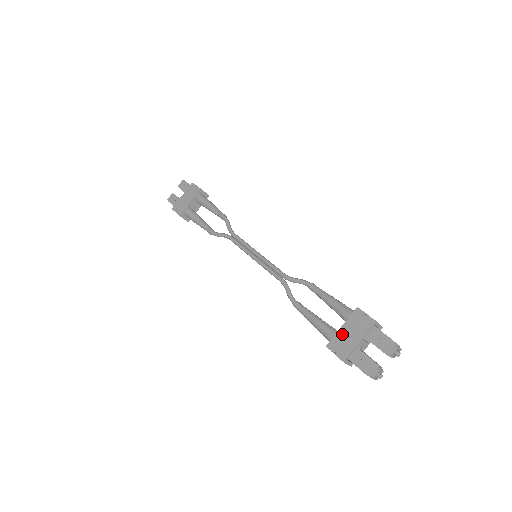
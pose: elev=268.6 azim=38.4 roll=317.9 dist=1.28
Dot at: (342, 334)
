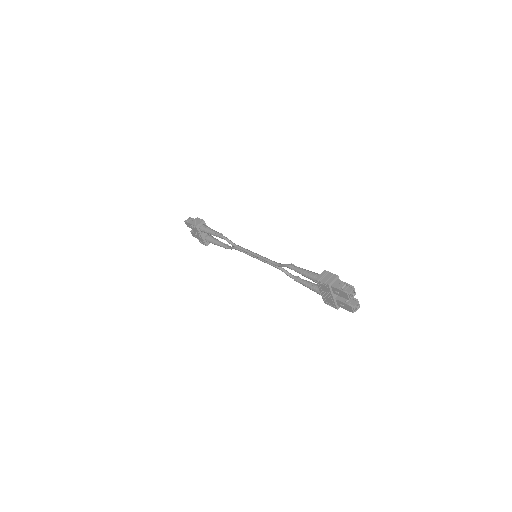
Dot at: (324, 296)
